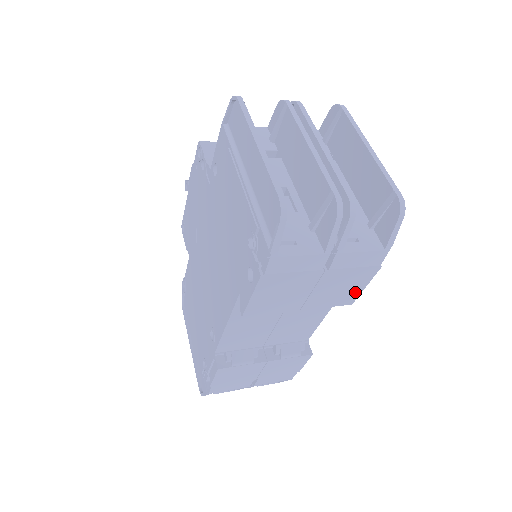
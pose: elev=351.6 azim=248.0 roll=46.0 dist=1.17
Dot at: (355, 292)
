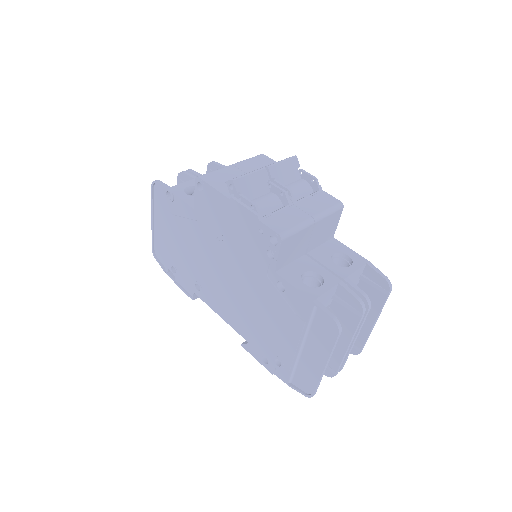
Dot at: occluded
